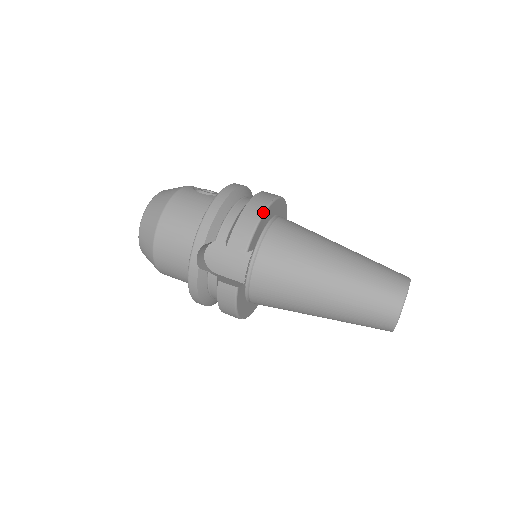
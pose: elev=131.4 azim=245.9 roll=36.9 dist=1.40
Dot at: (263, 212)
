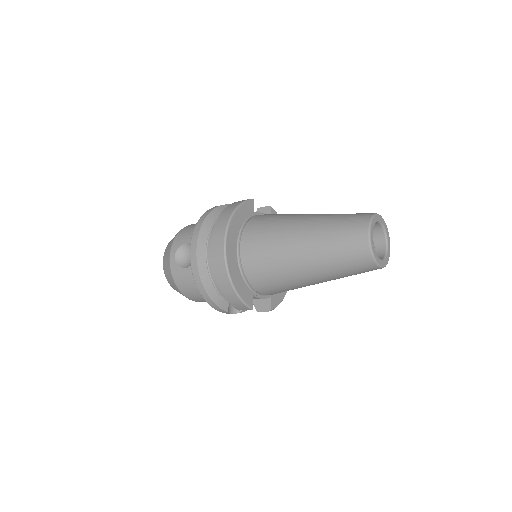
Dot at: occluded
